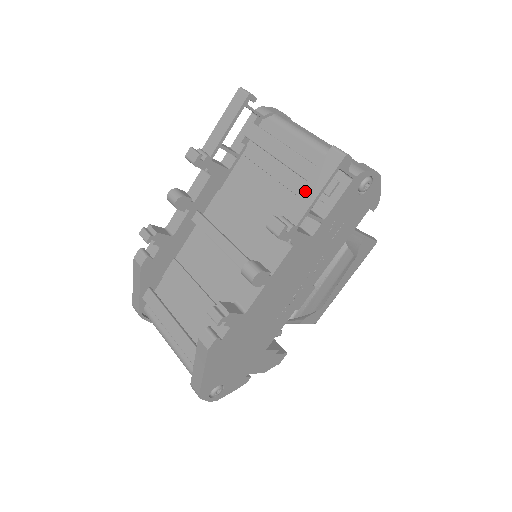
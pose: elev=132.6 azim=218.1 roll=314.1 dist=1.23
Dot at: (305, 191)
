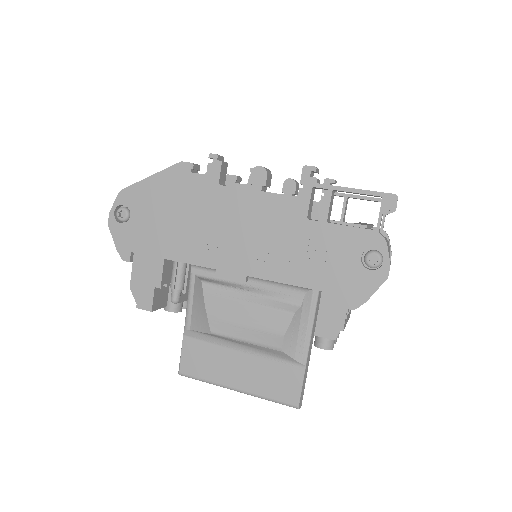
Dot at: occluded
